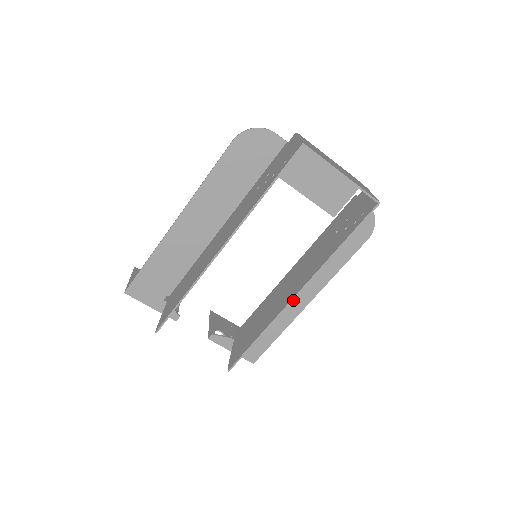
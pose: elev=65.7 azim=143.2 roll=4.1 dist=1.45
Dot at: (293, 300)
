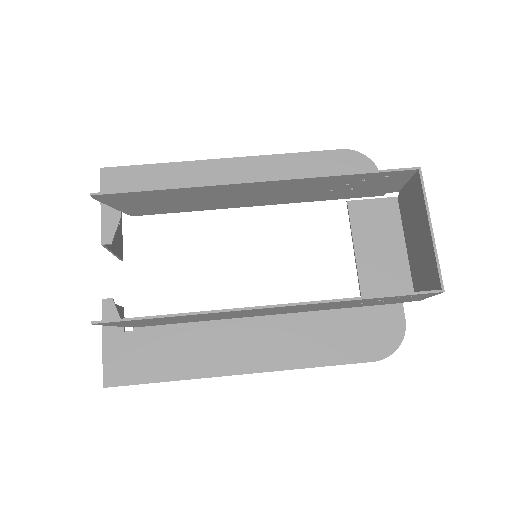
Dot at: (234, 351)
